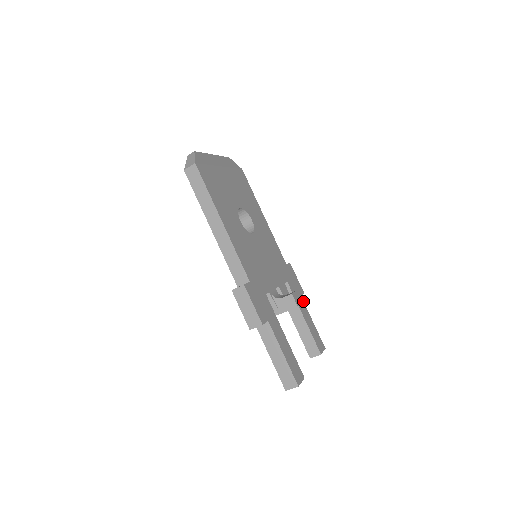
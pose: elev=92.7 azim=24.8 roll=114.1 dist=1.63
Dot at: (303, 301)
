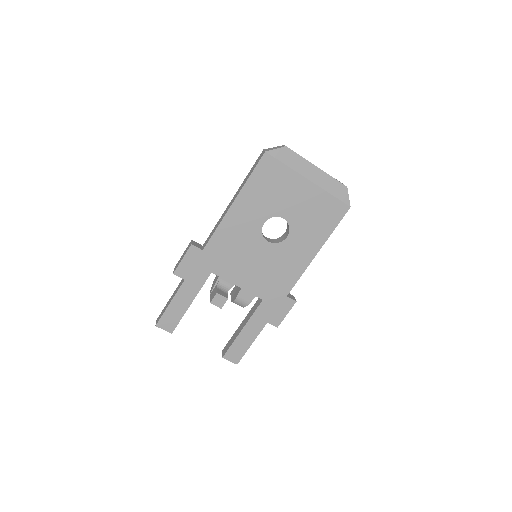
Dot at: (264, 326)
